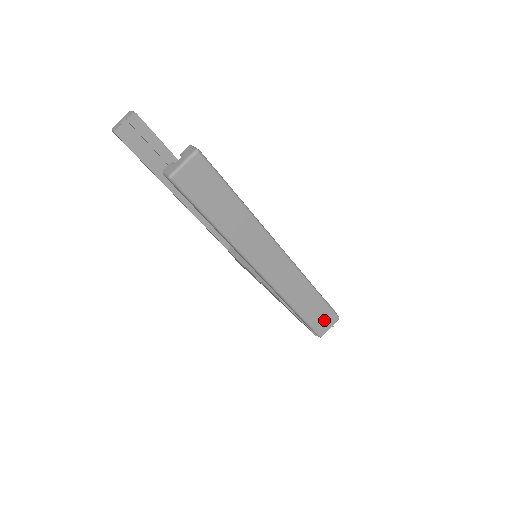
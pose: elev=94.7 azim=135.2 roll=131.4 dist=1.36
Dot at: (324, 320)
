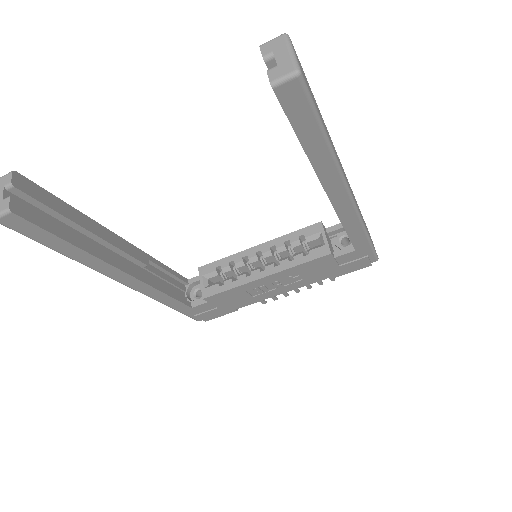
Dot at: (371, 239)
